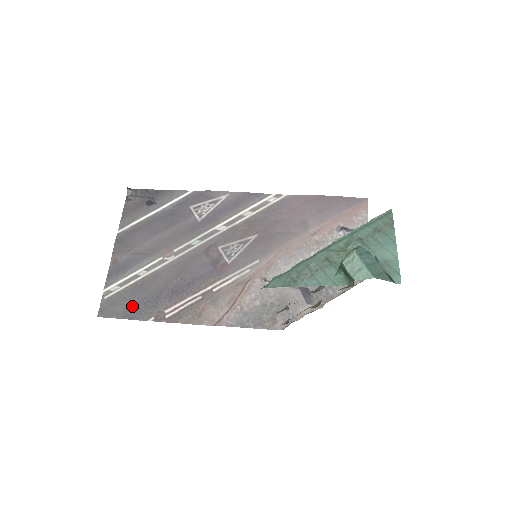
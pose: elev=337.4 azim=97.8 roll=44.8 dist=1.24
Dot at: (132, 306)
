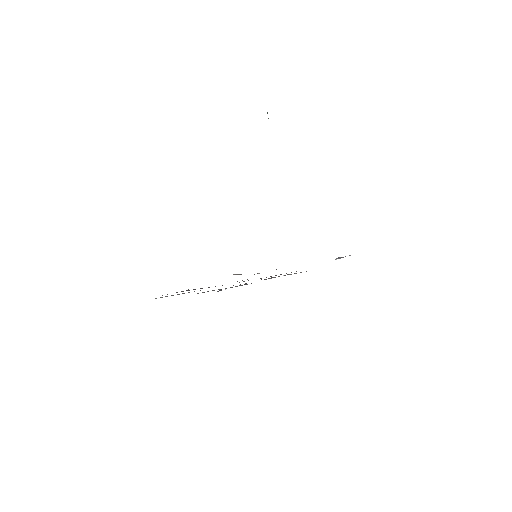
Dot at: occluded
